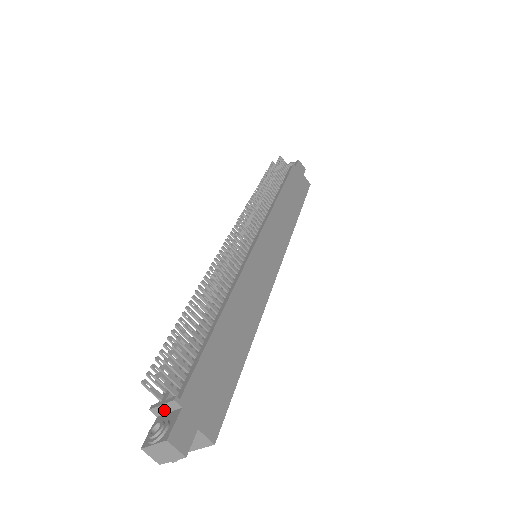
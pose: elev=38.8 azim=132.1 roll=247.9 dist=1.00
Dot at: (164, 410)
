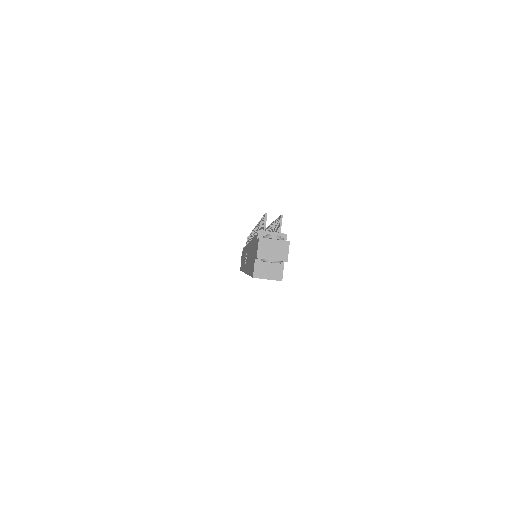
Dot at: occluded
